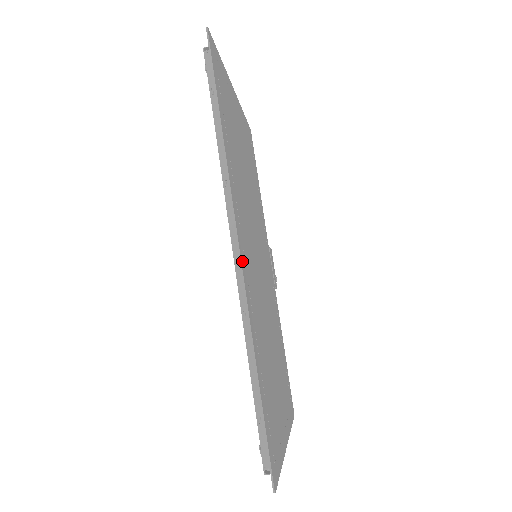
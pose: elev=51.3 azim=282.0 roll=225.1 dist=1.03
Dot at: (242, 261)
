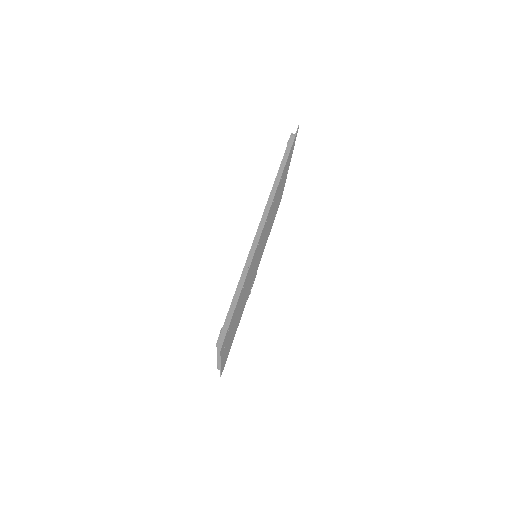
Dot at: occluded
